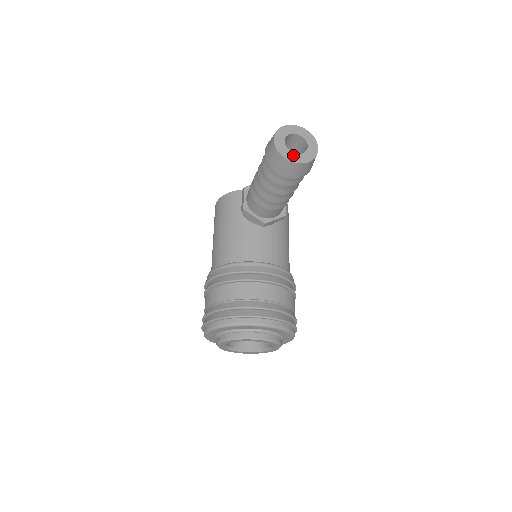
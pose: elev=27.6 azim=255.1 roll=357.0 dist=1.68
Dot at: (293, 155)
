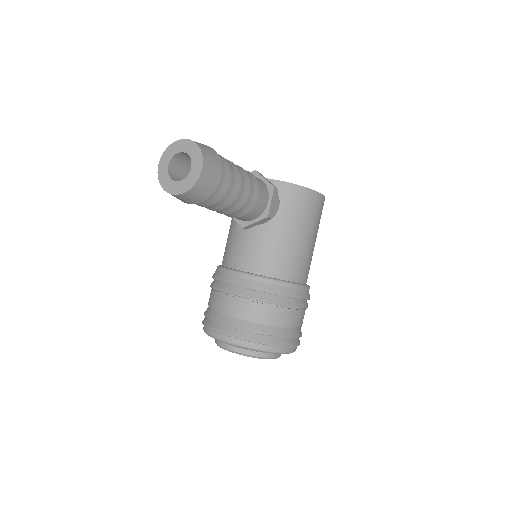
Dot at: (172, 184)
